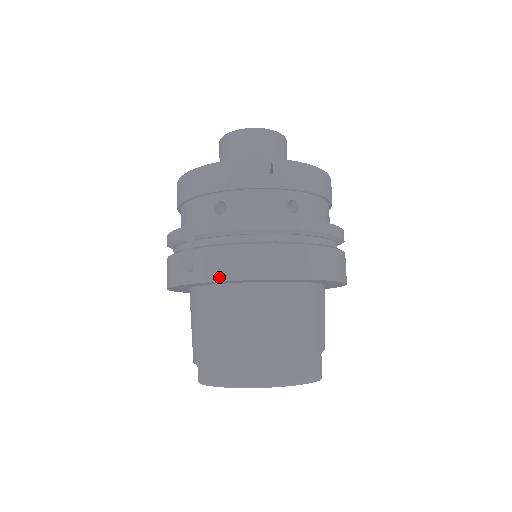
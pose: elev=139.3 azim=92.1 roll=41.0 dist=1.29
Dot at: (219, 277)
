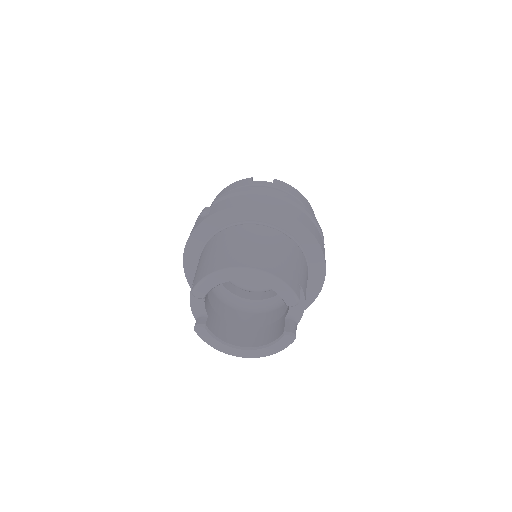
Dot at: (227, 207)
